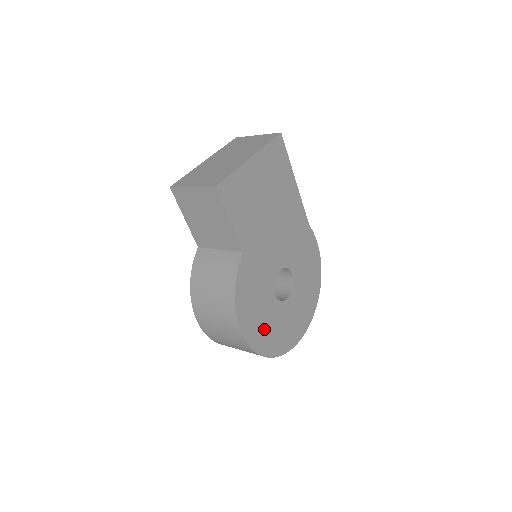
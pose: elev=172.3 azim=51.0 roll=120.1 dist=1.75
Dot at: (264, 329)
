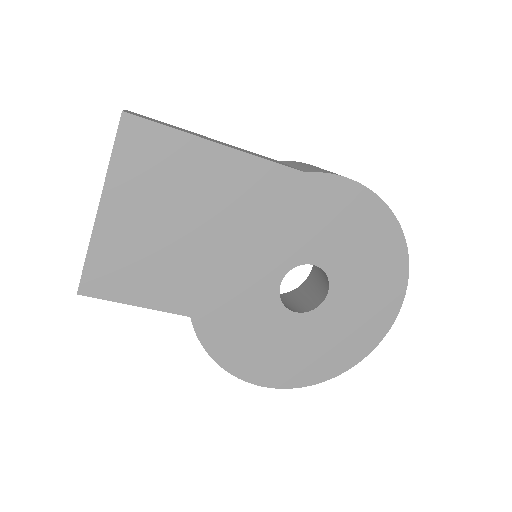
Dot at: (304, 357)
